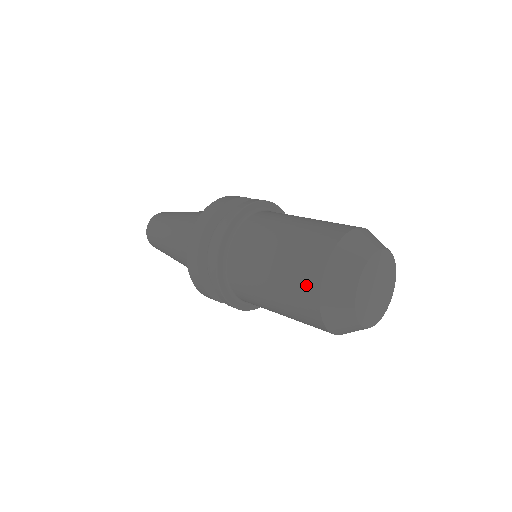
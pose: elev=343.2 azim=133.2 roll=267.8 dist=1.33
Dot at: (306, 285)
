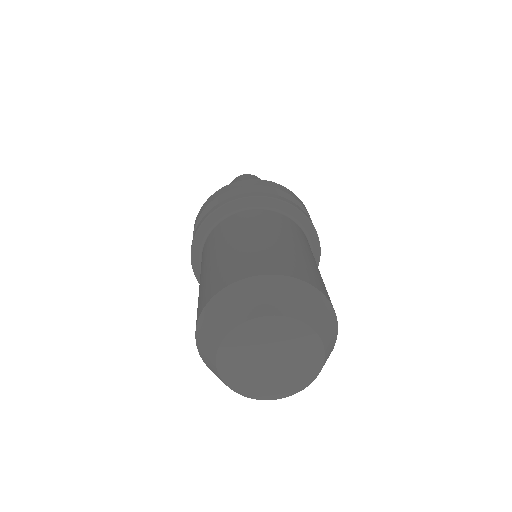
Dot at: occluded
